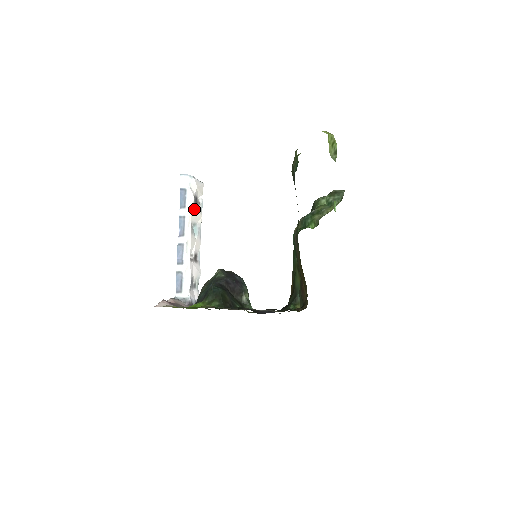
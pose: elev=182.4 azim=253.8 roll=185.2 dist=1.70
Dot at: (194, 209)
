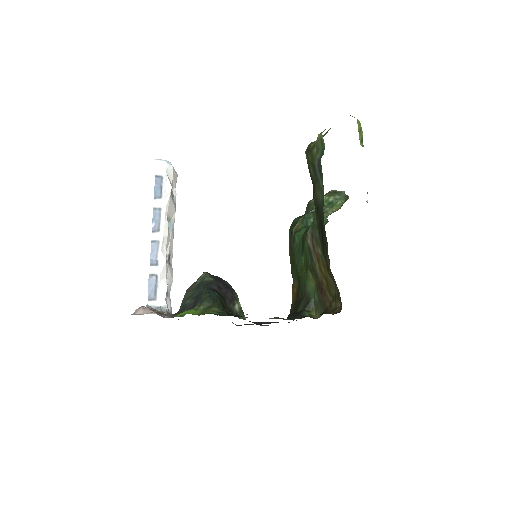
Dot at: (170, 201)
